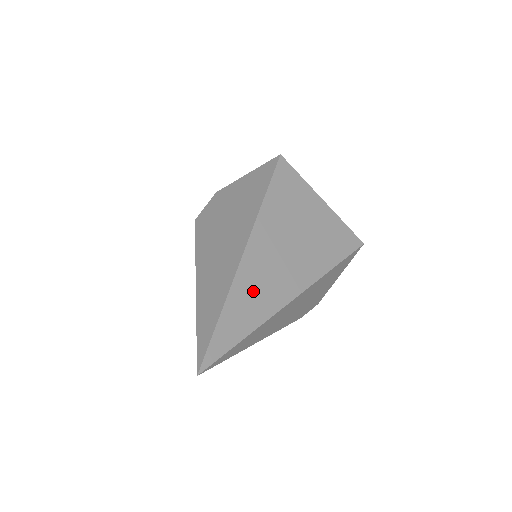
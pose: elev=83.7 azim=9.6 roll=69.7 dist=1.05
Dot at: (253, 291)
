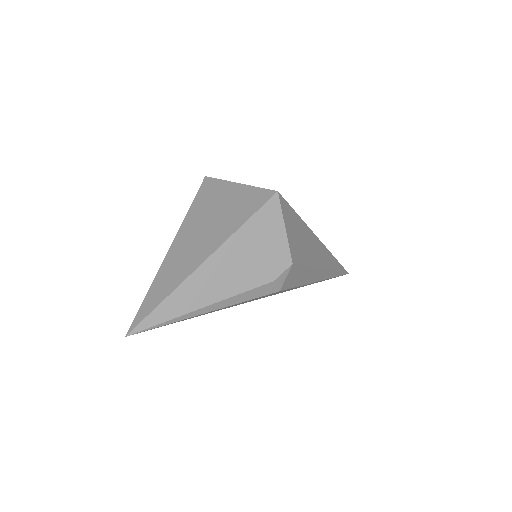
Dot at: (171, 271)
